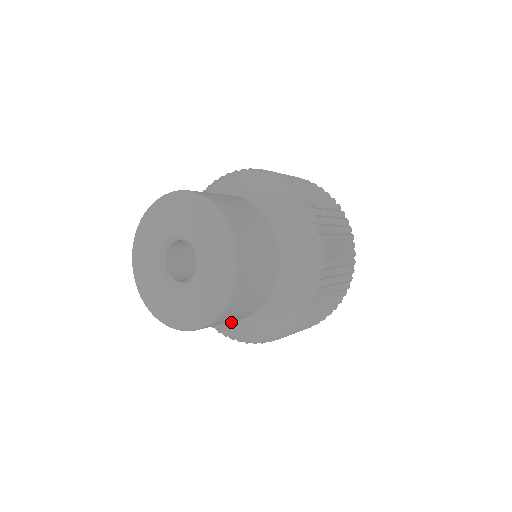
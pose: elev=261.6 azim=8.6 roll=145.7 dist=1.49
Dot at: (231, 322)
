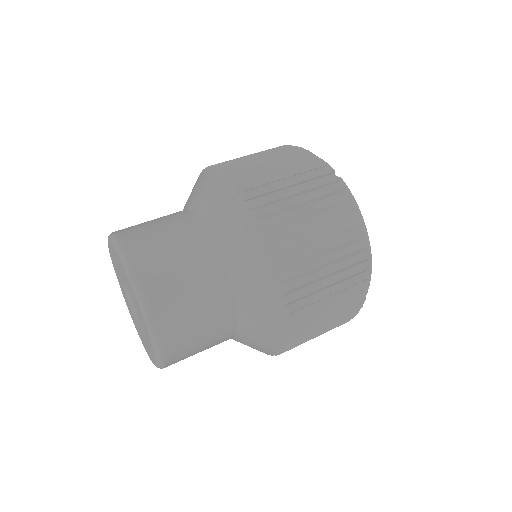
Dot at: occluded
